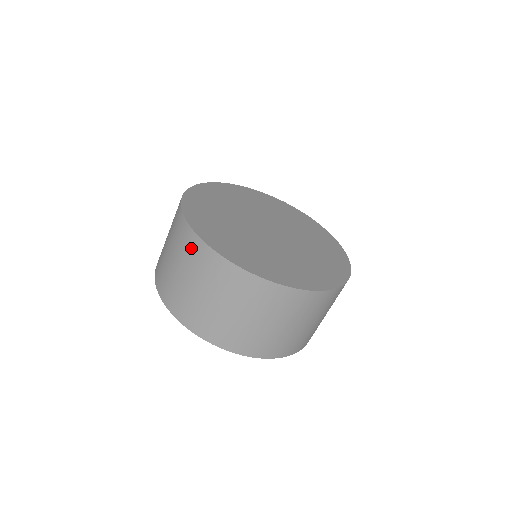
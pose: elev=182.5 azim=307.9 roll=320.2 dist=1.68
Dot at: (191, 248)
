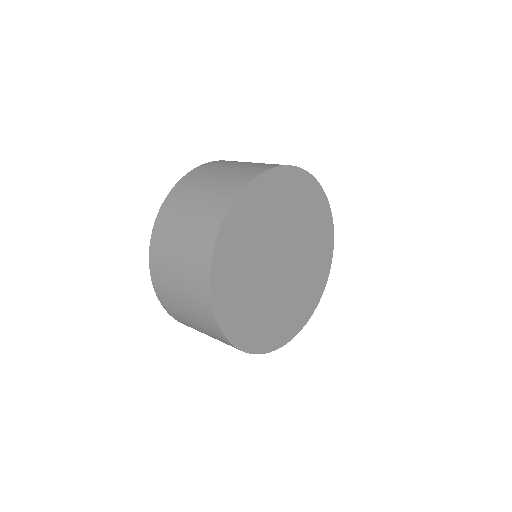
Dot at: (210, 327)
